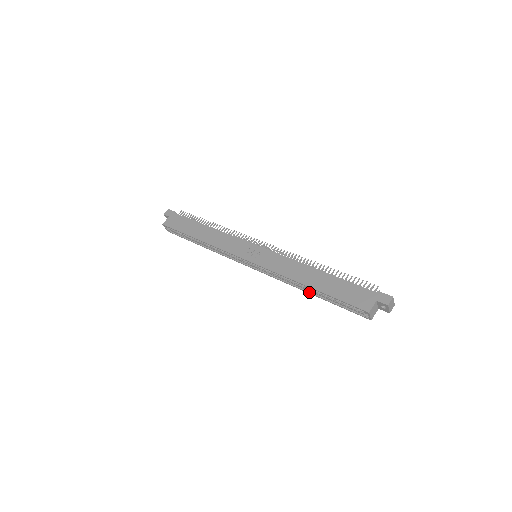
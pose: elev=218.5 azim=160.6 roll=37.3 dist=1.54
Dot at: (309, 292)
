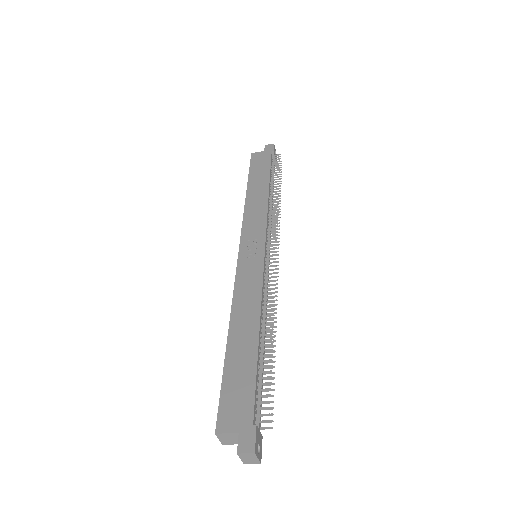
Dot at: occluded
